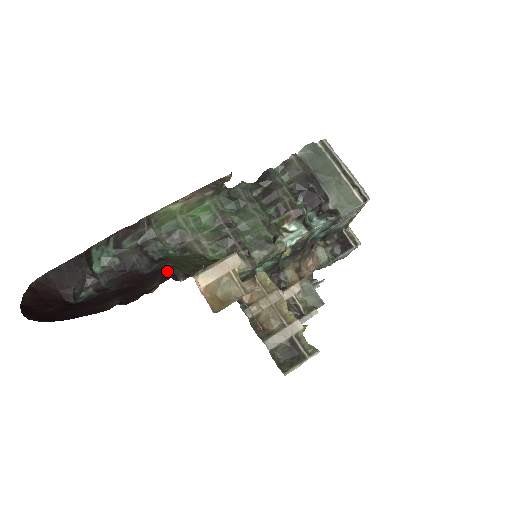
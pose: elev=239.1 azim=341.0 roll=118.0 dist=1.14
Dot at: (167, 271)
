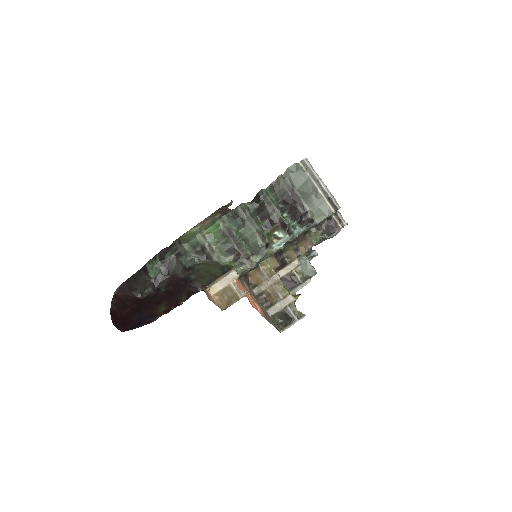
Dot at: (191, 284)
